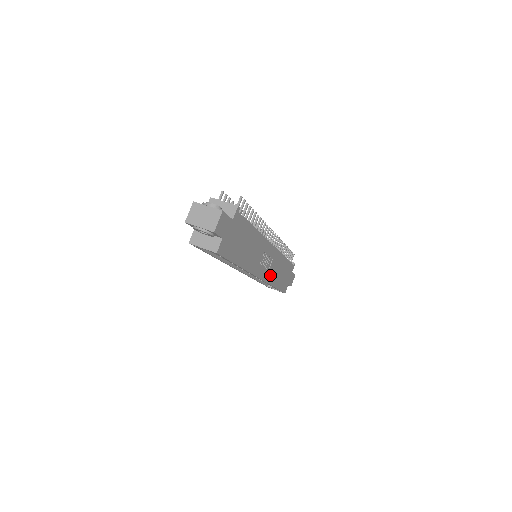
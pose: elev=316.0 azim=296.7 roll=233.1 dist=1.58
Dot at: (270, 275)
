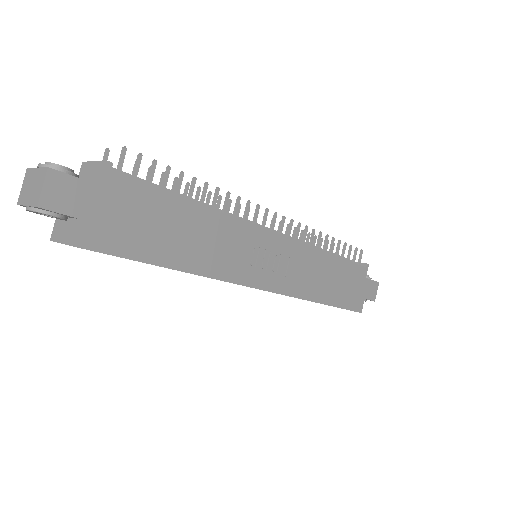
Dot at: (296, 284)
